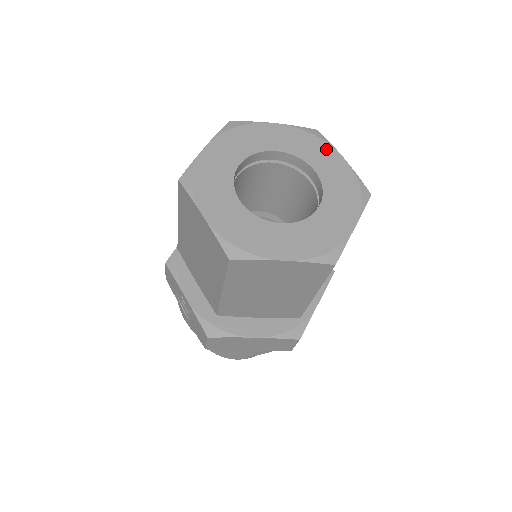
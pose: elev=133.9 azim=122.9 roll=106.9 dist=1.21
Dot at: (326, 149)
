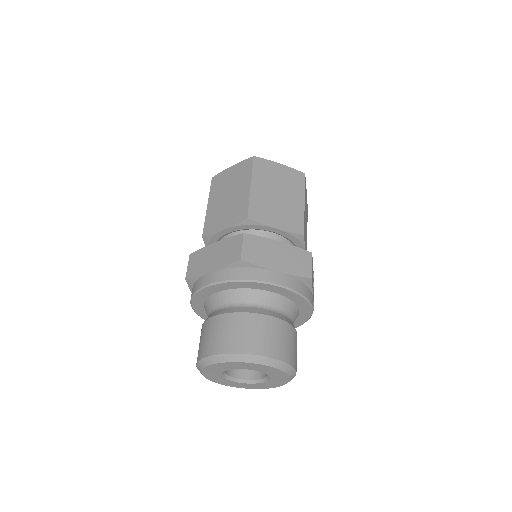
Dot at: occluded
